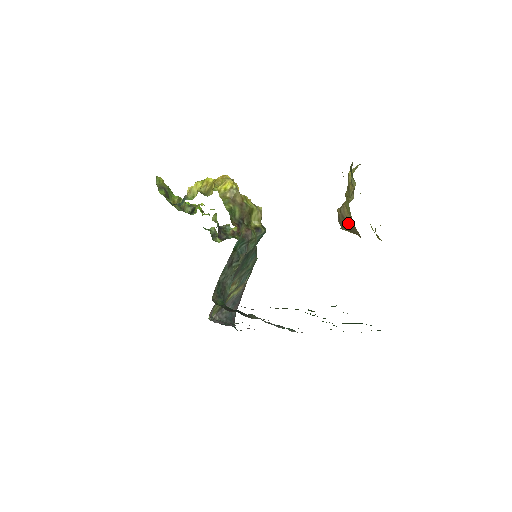
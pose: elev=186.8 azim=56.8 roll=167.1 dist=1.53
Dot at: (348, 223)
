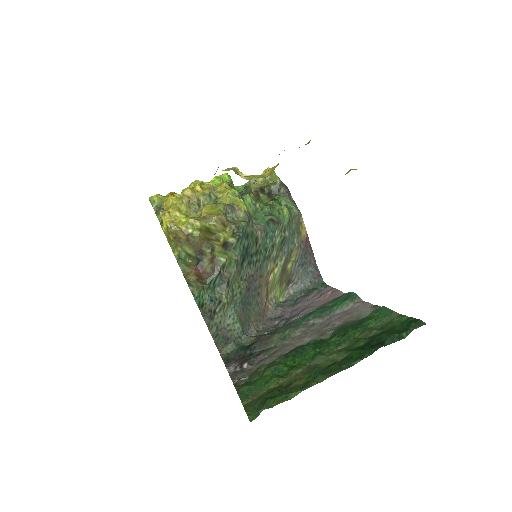
Dot at: occluded
